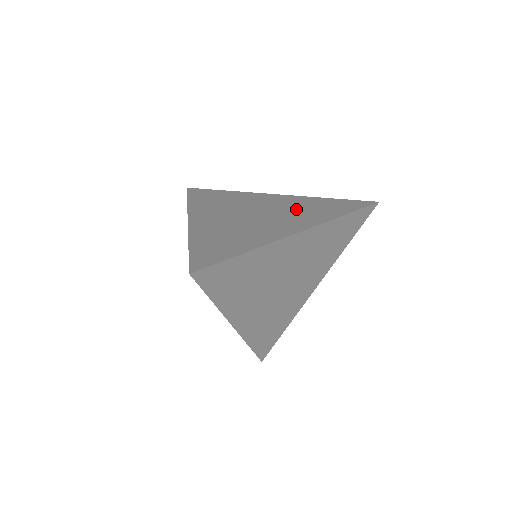
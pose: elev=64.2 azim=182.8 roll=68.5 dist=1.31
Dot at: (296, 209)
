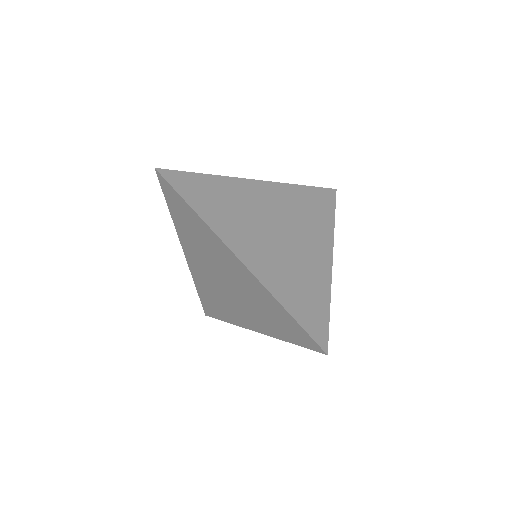
Dot at: (299, 213)
